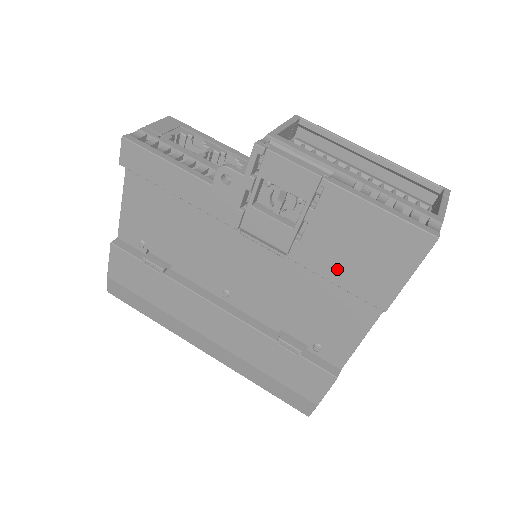
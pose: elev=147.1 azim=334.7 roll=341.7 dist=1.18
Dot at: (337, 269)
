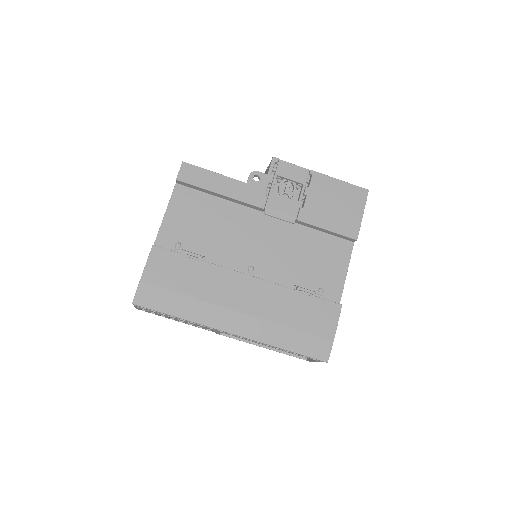
Dot at: (327, 220)
